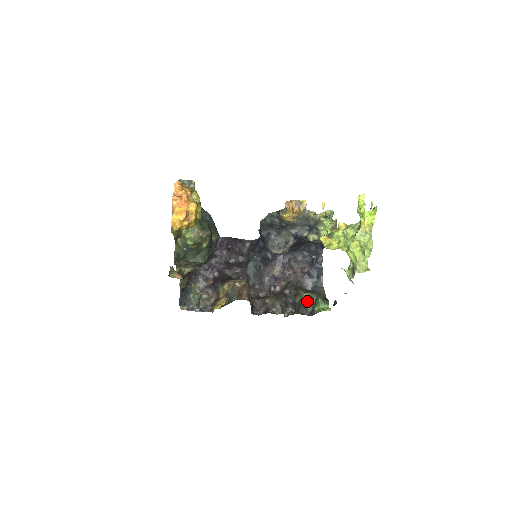
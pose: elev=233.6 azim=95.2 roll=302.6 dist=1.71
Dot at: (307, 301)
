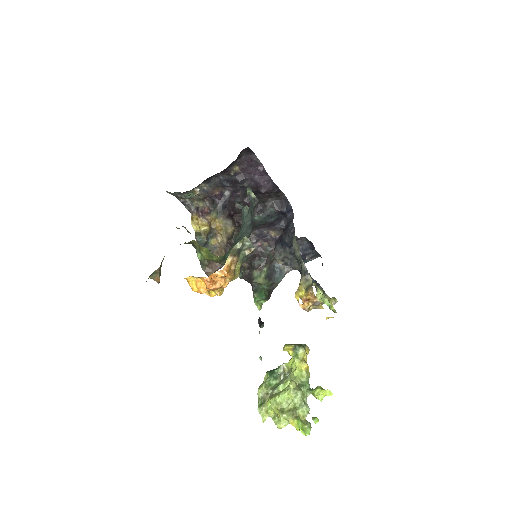
Dot at: occluded
